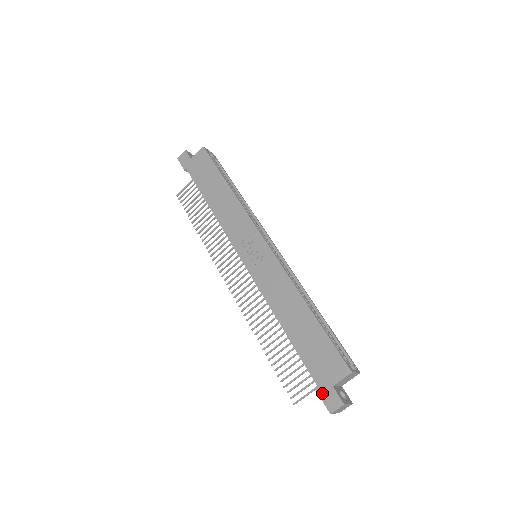
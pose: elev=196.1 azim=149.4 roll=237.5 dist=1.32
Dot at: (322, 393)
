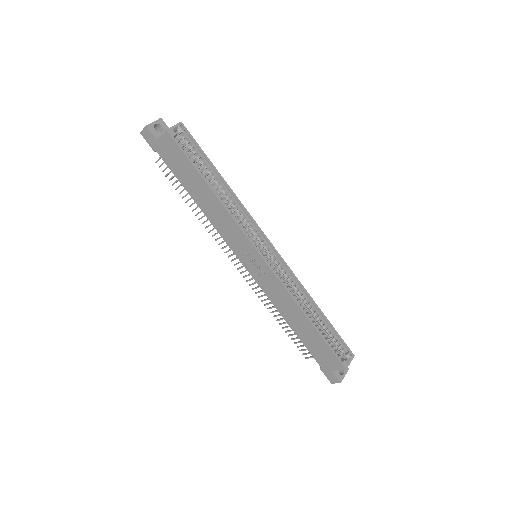
Dot at: (325, 372)
